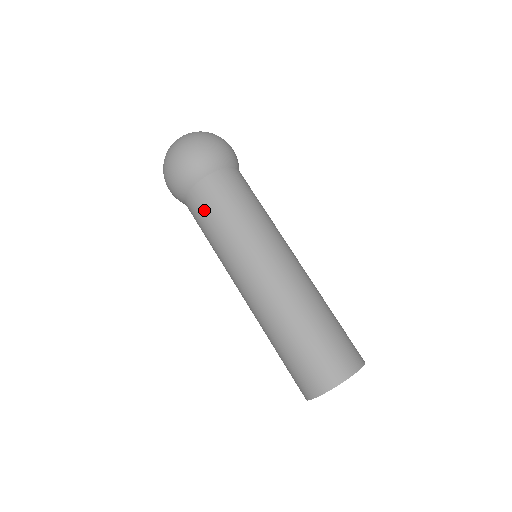
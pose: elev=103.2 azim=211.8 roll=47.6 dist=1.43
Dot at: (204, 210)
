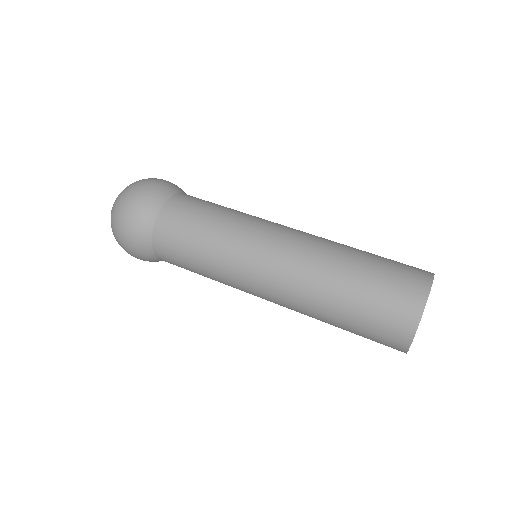
Dot at: (199, 202)
